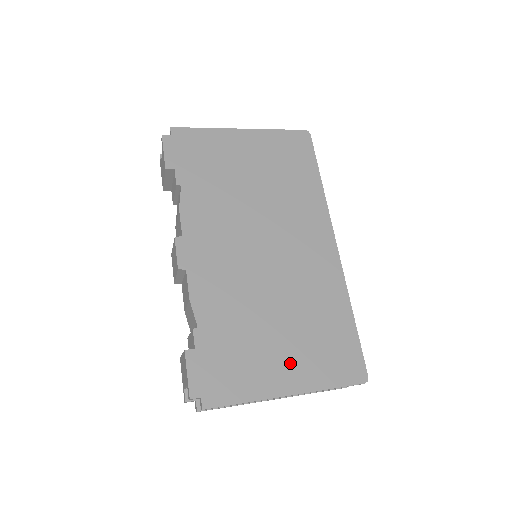
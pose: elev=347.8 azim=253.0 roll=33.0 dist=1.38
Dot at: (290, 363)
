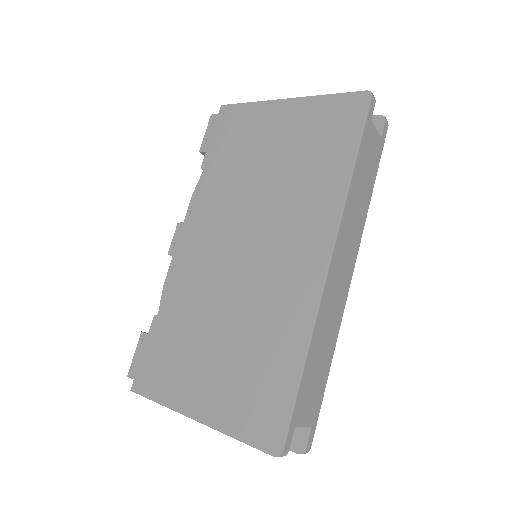
Dot at: (210, 387)
